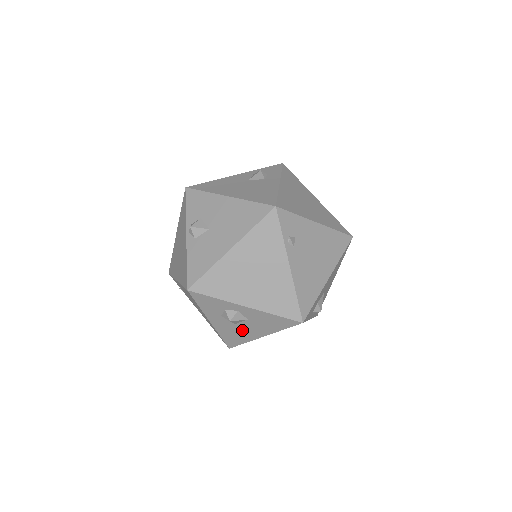
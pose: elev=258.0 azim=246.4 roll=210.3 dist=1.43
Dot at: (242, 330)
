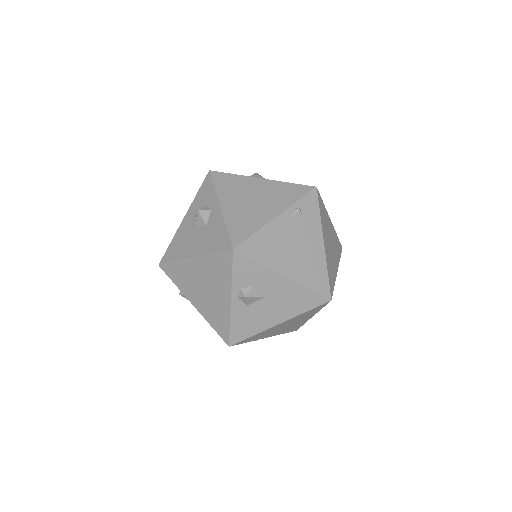
Dot at: (190, 240)
